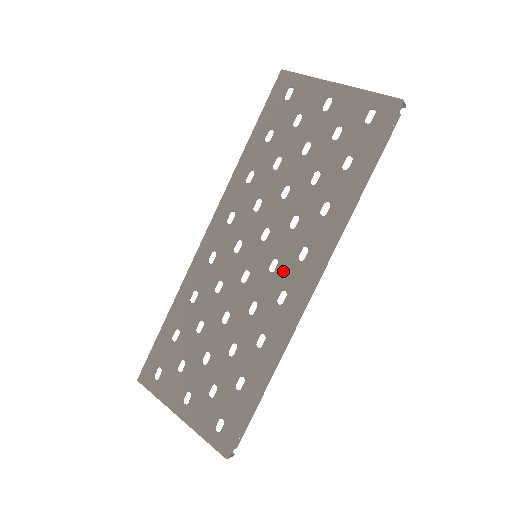
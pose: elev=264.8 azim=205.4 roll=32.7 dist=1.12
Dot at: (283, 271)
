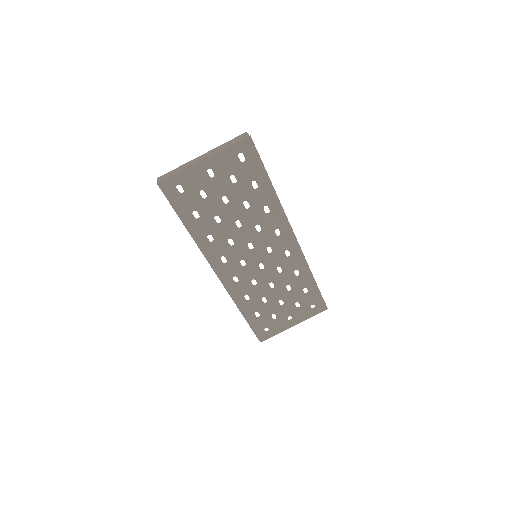
Dot at: (277, 247)
